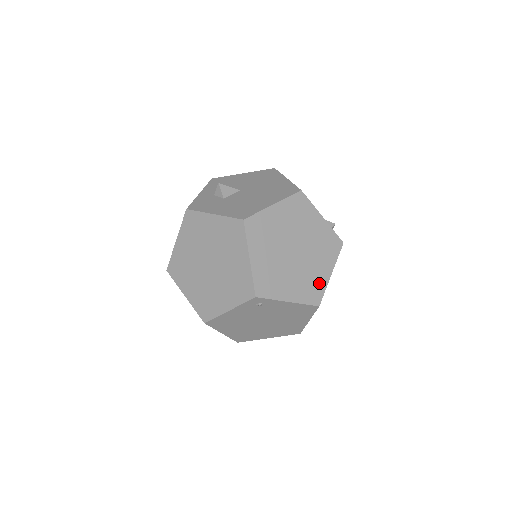
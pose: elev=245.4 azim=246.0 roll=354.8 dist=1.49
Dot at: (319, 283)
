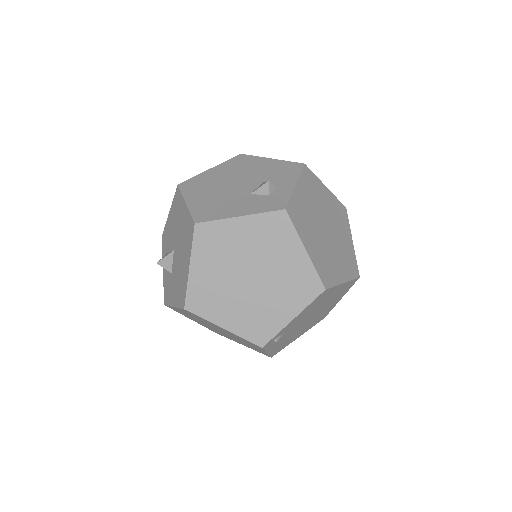
Dot at: (303, 272)
